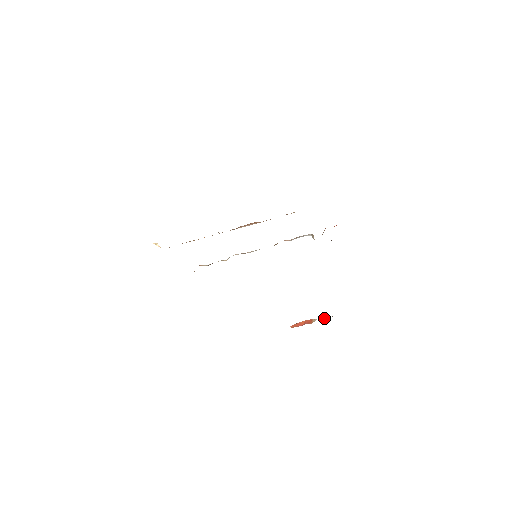
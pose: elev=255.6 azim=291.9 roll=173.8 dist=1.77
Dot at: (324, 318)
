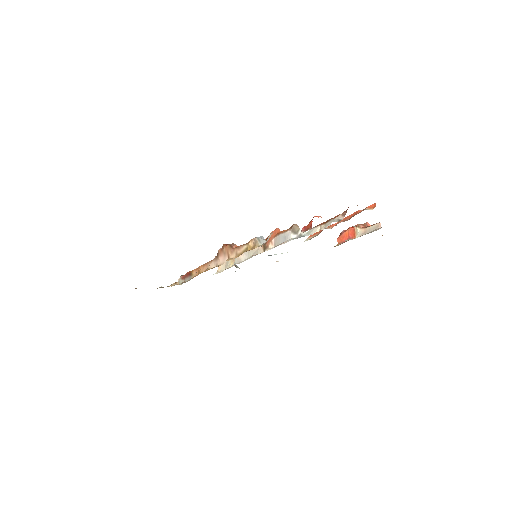
Dot at: (365, 232)
